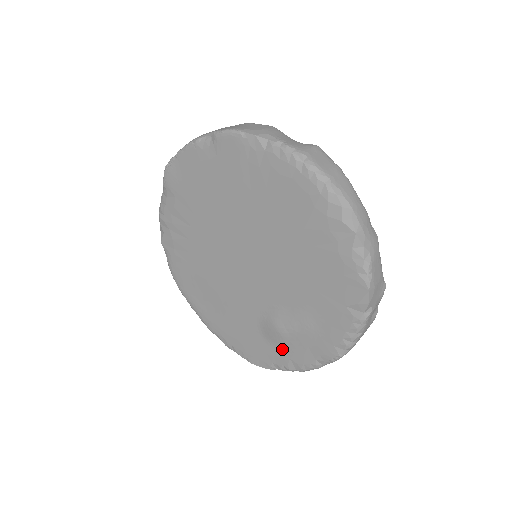
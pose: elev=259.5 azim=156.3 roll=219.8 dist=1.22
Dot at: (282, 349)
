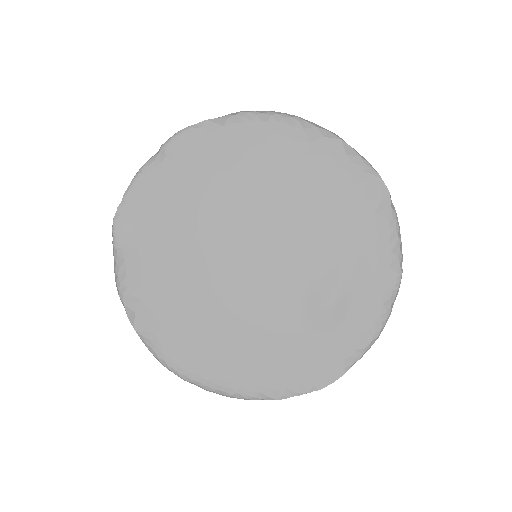
Dot at: (344, 328)
